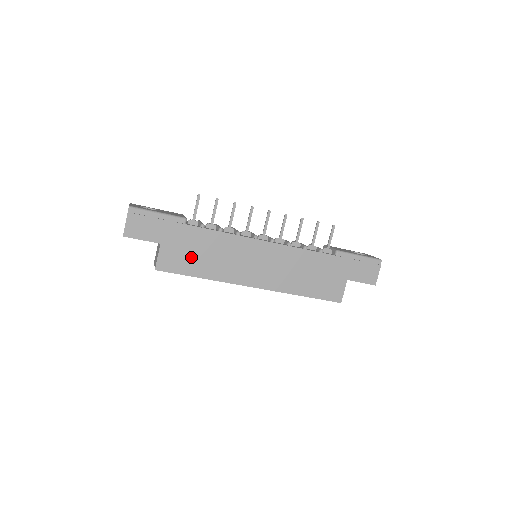
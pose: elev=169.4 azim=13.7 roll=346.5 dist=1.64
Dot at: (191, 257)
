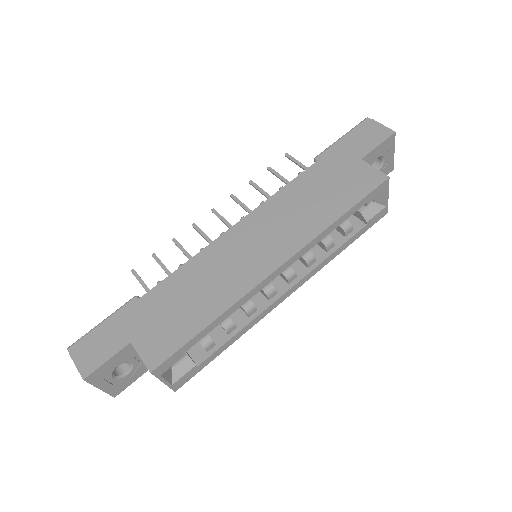
Dot at: (176, 318)
